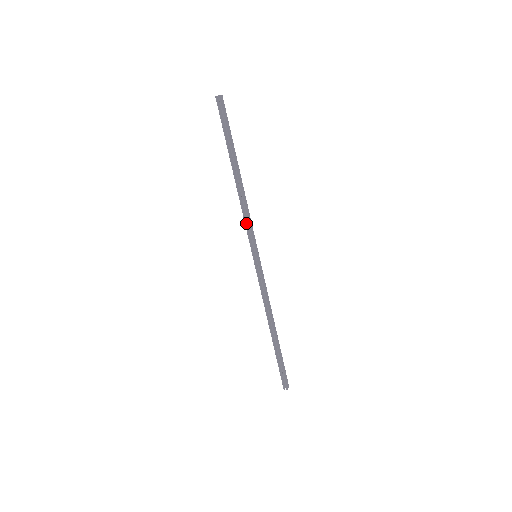
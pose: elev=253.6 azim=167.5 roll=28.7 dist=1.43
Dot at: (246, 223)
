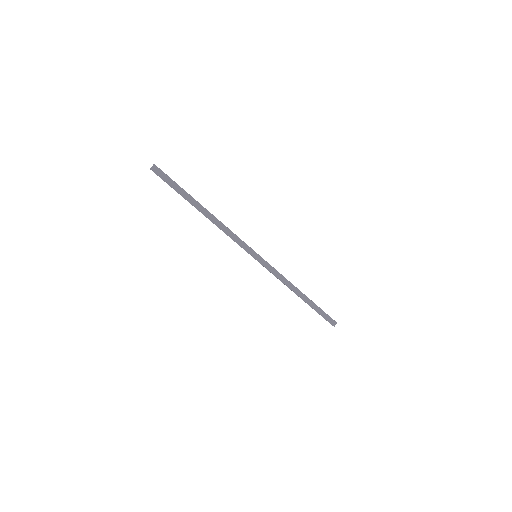
Dot at: (234, 238)
